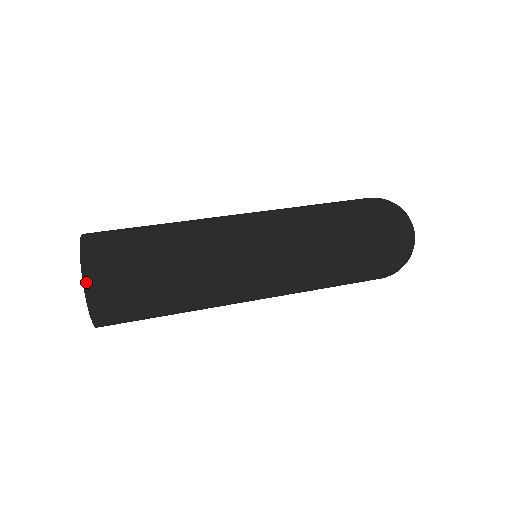
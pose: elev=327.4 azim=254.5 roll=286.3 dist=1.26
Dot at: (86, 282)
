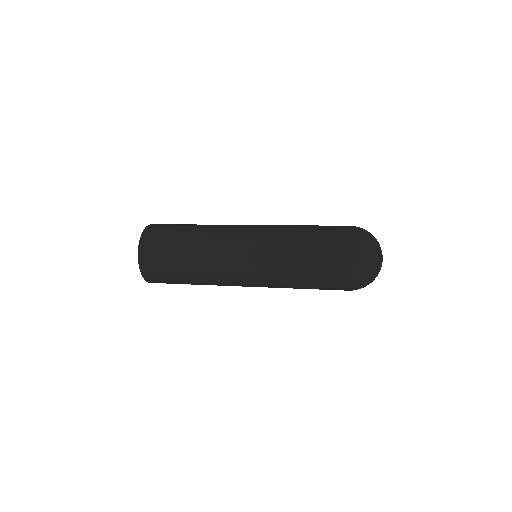
Dot at: (152, 224)
